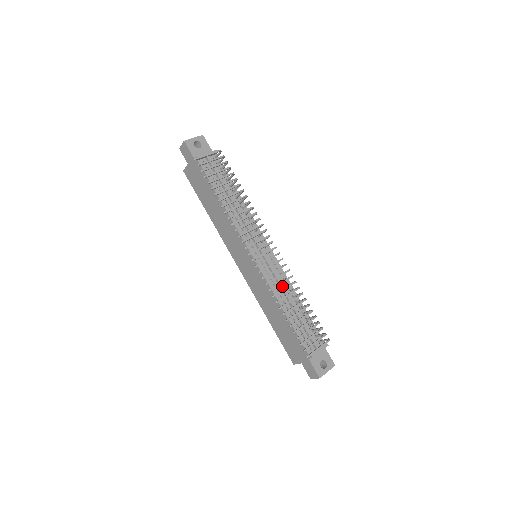
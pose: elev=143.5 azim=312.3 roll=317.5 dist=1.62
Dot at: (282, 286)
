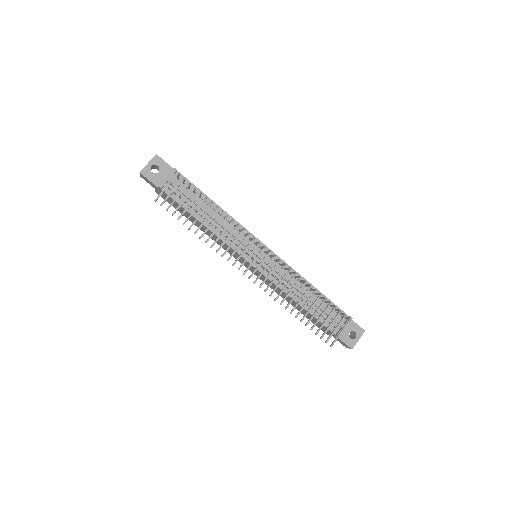
Dot at: occluded
